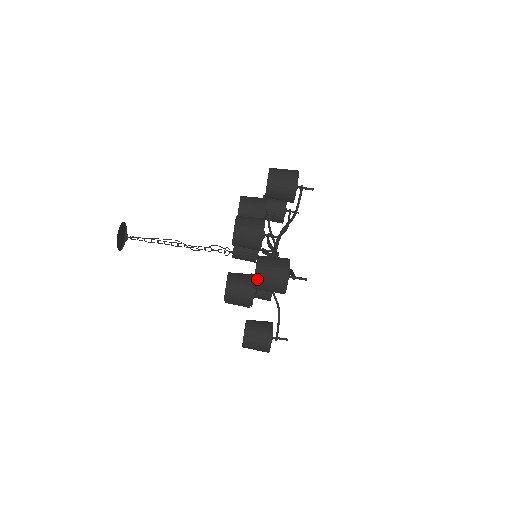
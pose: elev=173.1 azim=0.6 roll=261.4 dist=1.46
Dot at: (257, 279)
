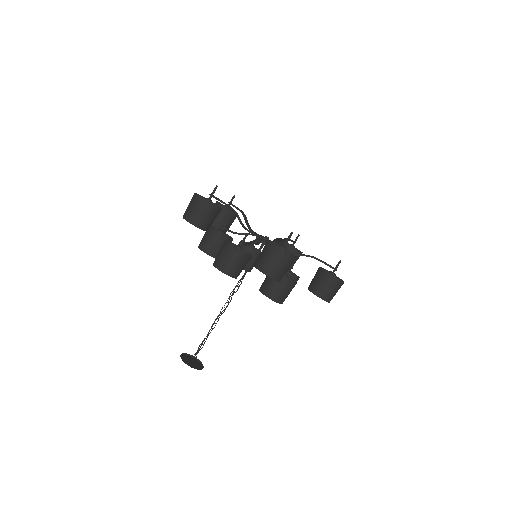
Dot at: (185, 218)
